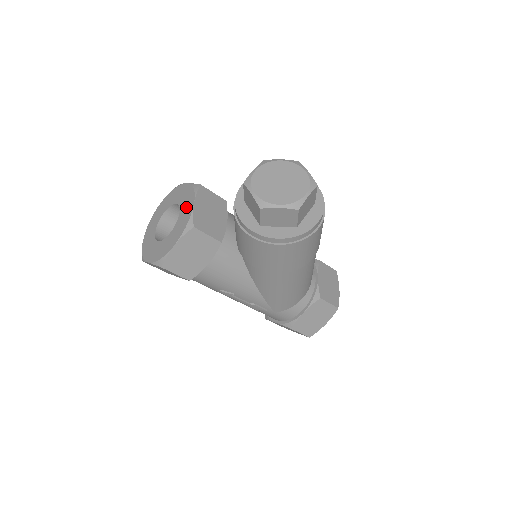
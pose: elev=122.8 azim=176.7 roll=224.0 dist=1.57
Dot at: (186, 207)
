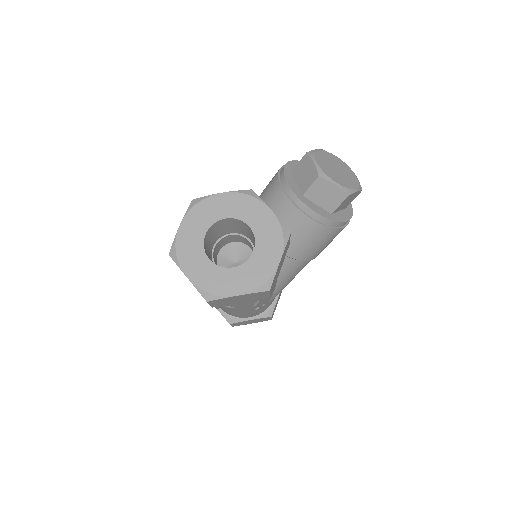
Dot at: (258, 217)
